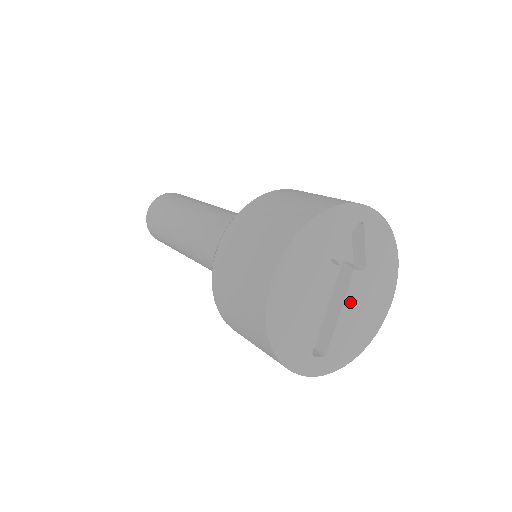
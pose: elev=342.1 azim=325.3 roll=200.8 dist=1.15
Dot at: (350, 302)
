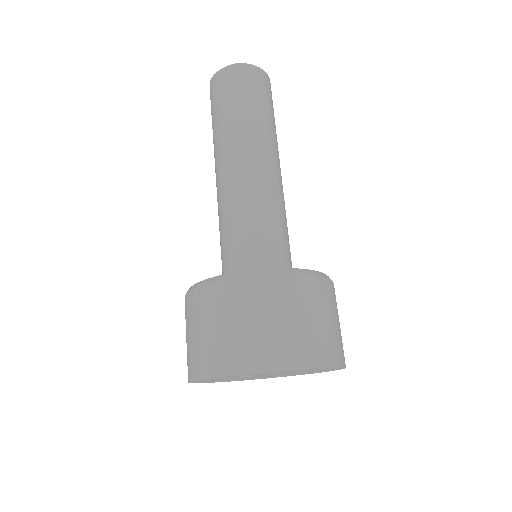
Dot at: occluded
